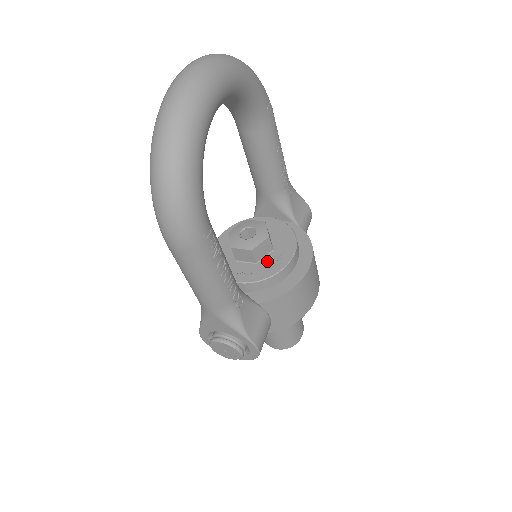
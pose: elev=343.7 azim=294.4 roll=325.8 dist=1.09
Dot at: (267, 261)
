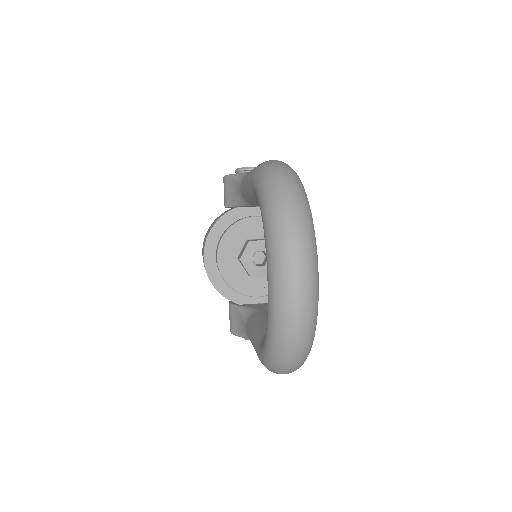
Dot at: occluded
